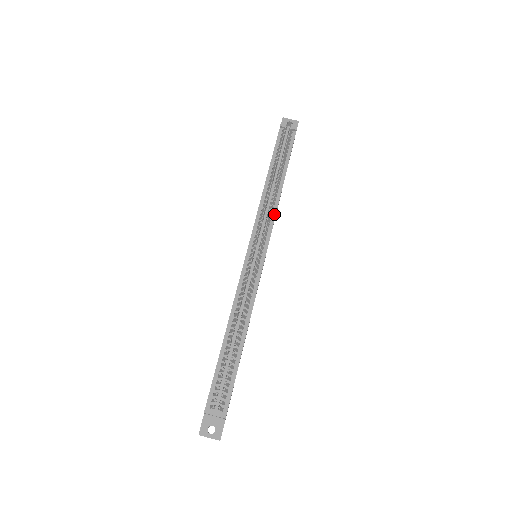
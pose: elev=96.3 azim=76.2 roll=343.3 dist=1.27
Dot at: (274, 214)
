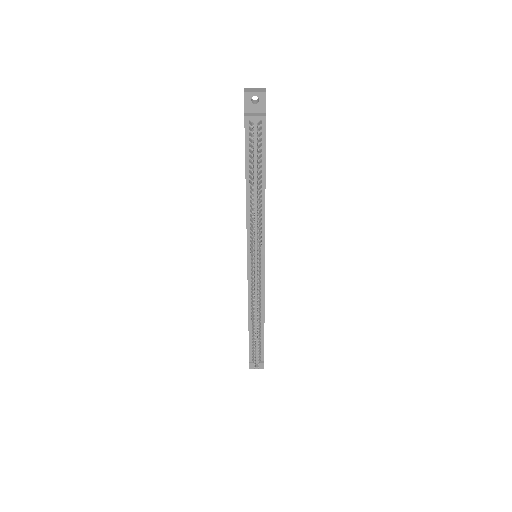
Dot at: (263, 225)
